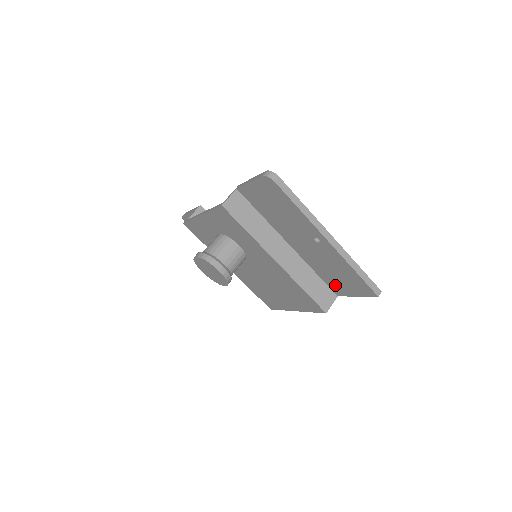
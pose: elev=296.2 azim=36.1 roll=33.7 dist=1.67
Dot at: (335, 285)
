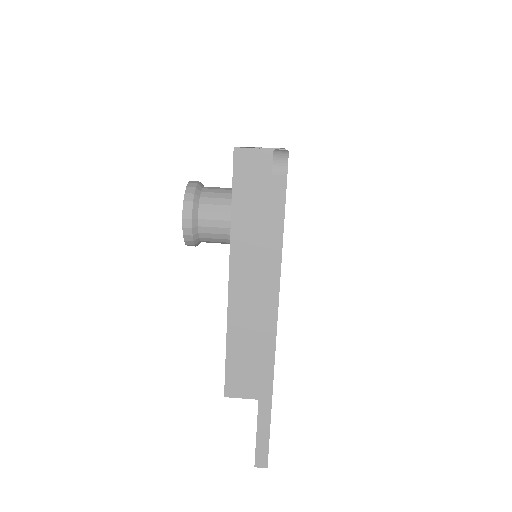
Dot at: occluded
